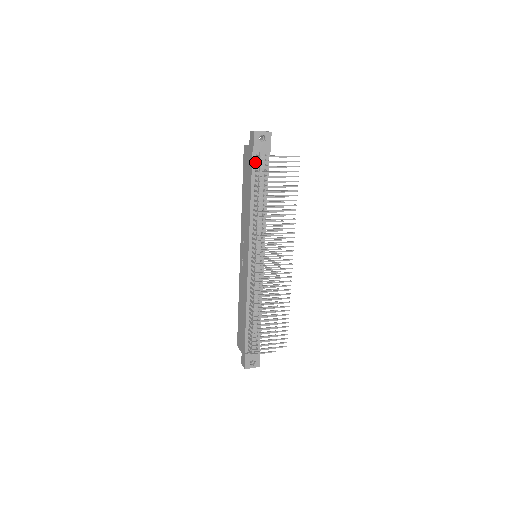
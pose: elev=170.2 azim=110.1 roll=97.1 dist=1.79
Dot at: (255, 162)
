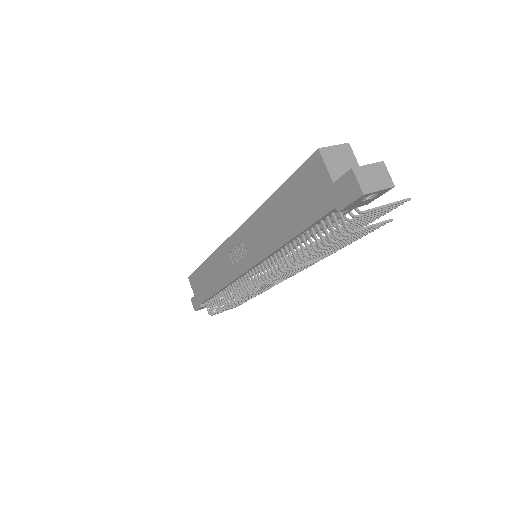
Dot at: (329, 214)
